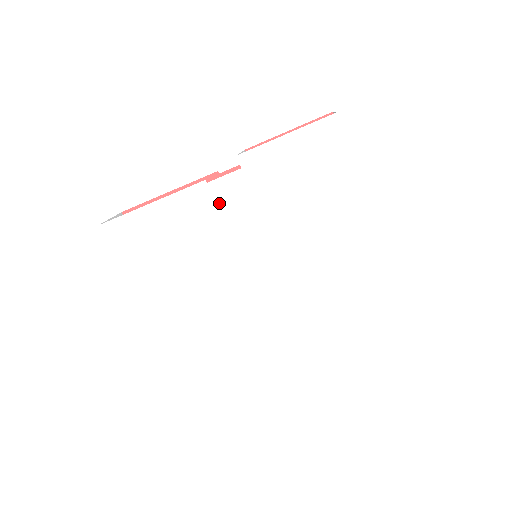
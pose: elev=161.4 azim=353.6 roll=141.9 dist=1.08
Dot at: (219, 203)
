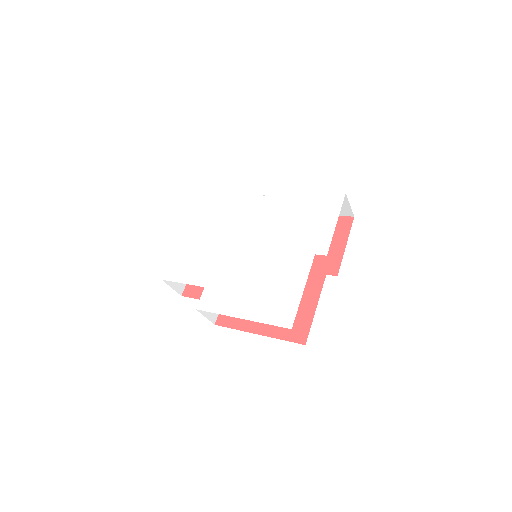
Dot at: (260, 207)
